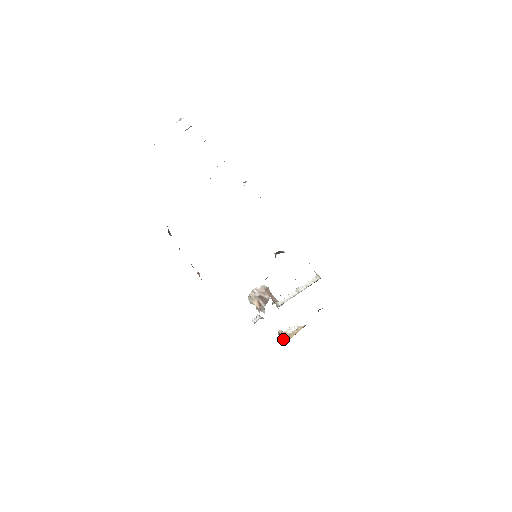
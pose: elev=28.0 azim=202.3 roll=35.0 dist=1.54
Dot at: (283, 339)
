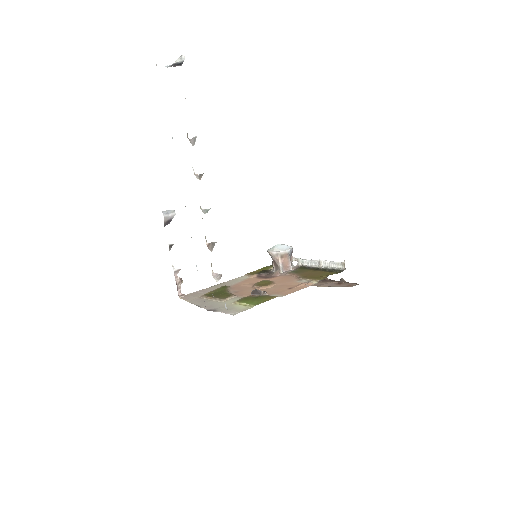
Dot at: occluded
